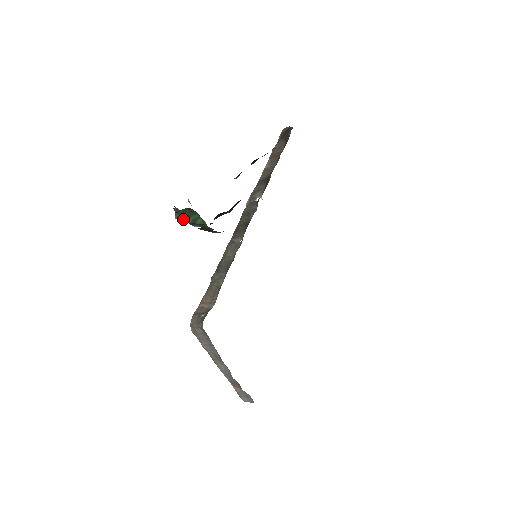
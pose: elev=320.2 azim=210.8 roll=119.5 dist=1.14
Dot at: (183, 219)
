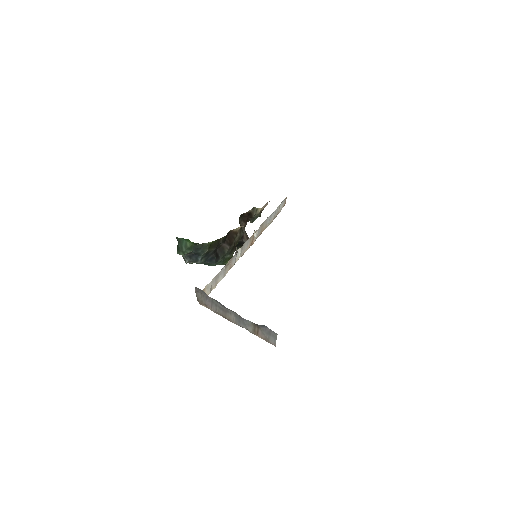
Dot at: (181, 252)
